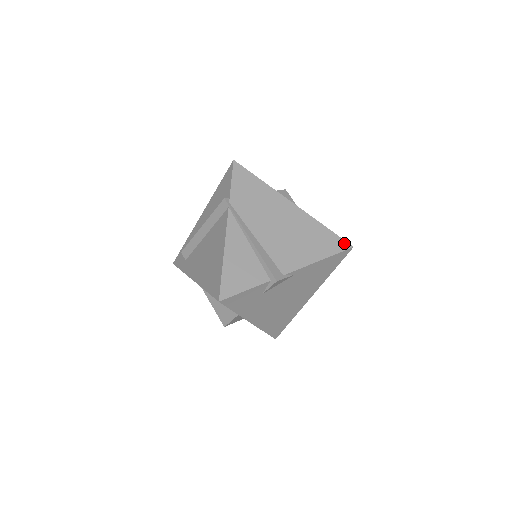
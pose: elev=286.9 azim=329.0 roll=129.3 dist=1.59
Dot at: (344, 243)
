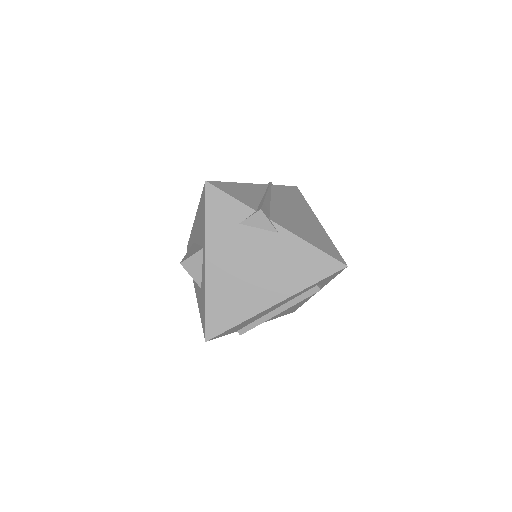
Dot at: (341, 258)
